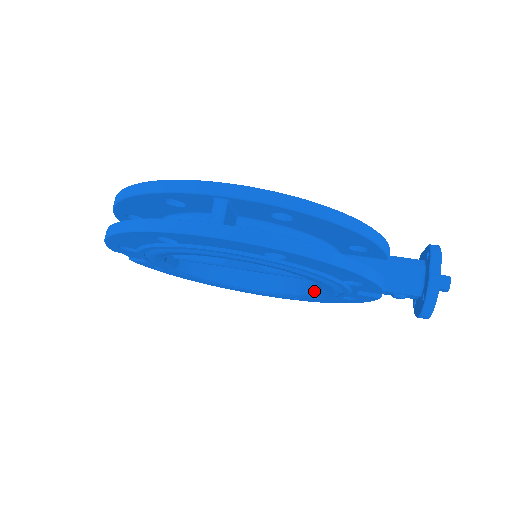
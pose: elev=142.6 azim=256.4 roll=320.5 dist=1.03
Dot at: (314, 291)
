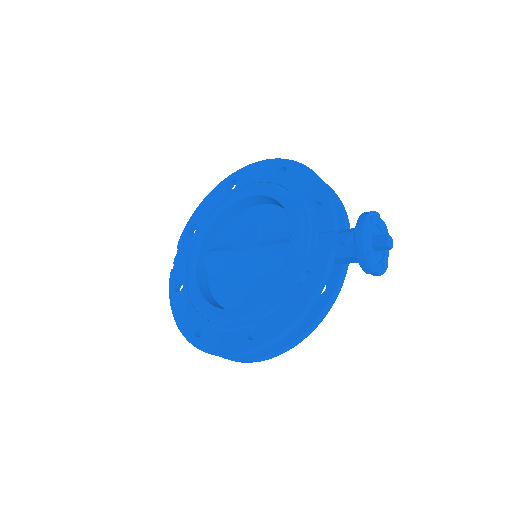
Dot at: (280, 274)
